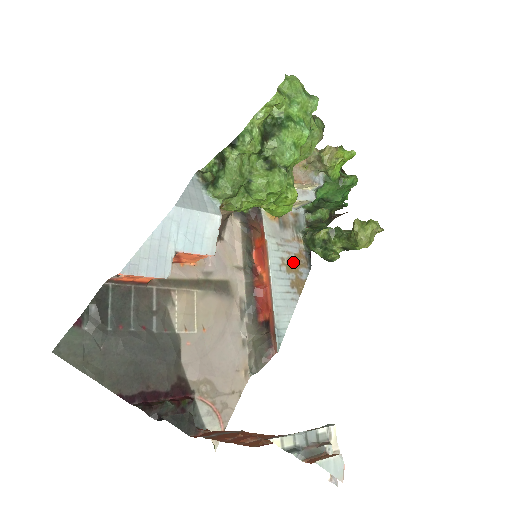
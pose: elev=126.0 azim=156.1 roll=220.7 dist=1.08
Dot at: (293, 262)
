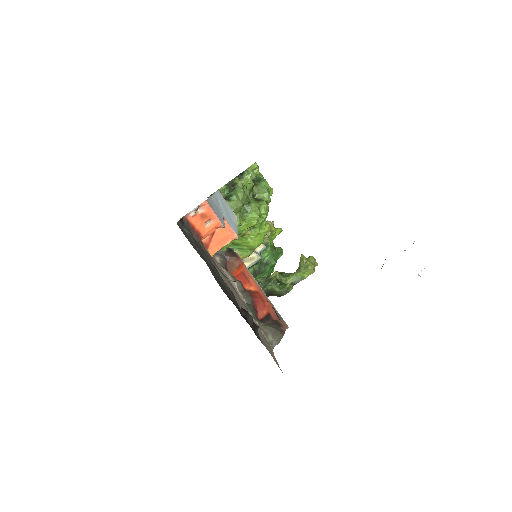
Dot at: occluded
